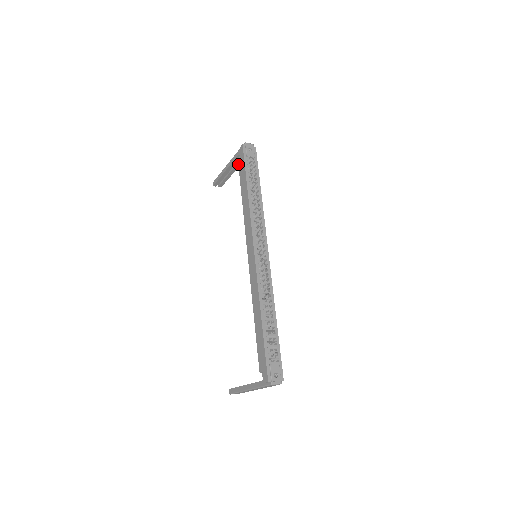
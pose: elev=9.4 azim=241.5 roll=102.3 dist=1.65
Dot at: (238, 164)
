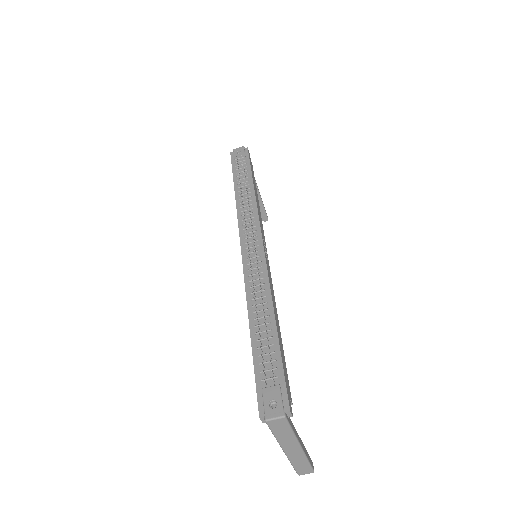
Dot at: occluded
